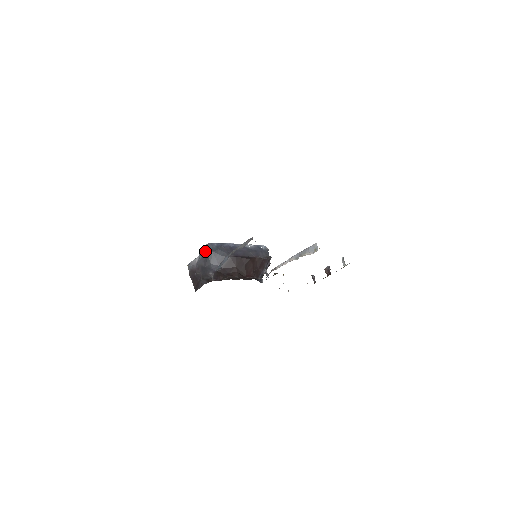
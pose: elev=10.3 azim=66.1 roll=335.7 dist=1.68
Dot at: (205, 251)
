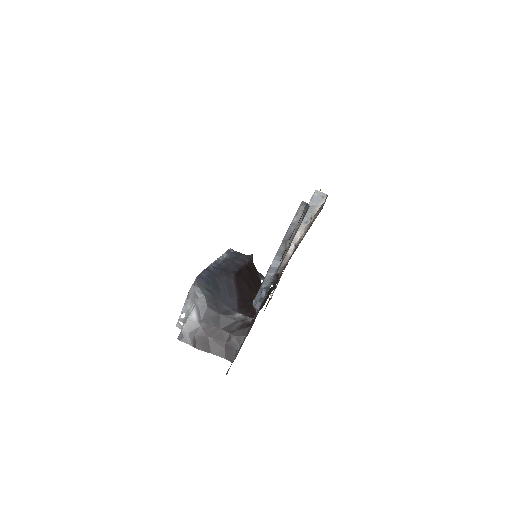
Dot at: (201, 292)
